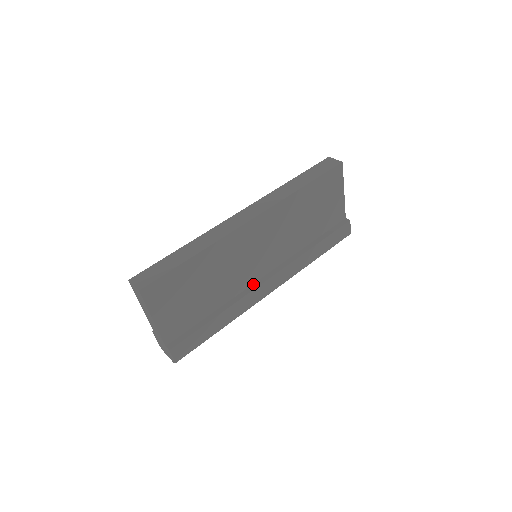
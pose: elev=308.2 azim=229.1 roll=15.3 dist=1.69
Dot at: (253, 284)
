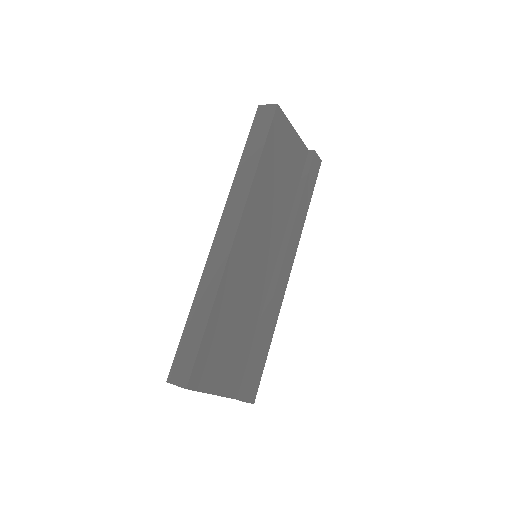
Dot at: (271, 283)
